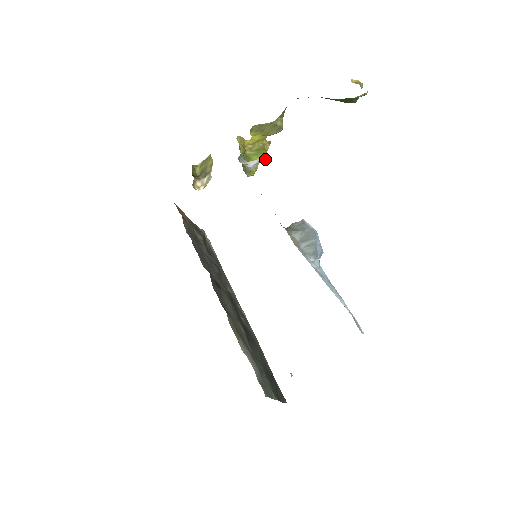
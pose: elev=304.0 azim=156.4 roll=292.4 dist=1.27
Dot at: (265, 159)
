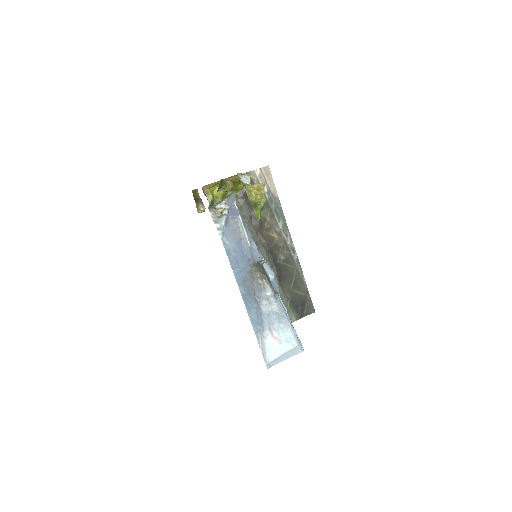
Dot at: occluded
